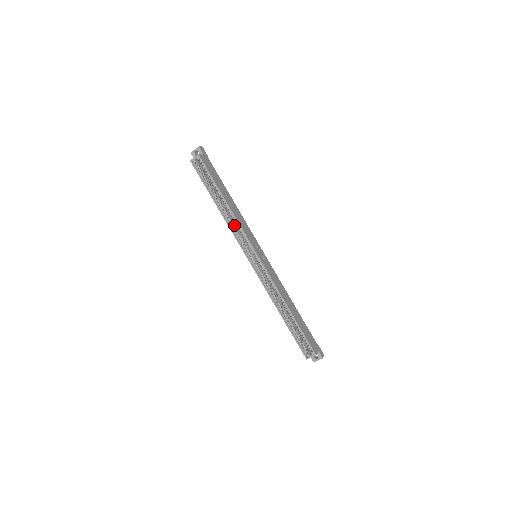
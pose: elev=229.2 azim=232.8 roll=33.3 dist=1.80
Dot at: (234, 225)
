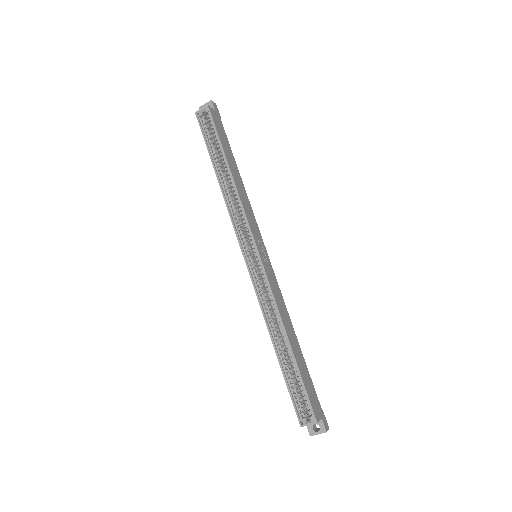
Dot at: (234, 205)
